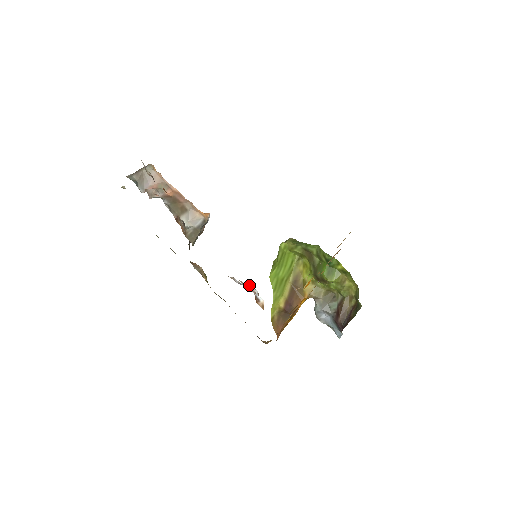
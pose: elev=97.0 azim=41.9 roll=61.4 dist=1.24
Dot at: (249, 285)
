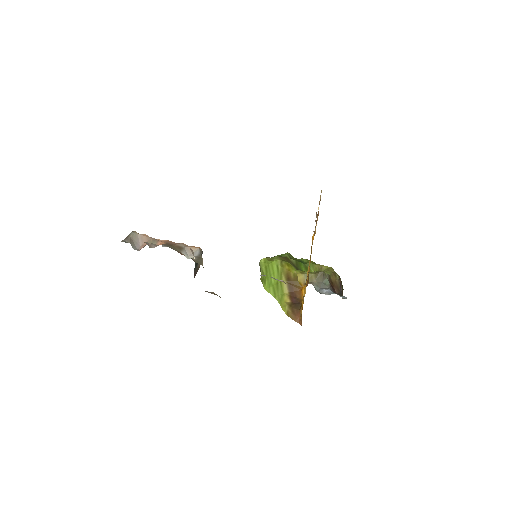
Dot at: (264, 275)
